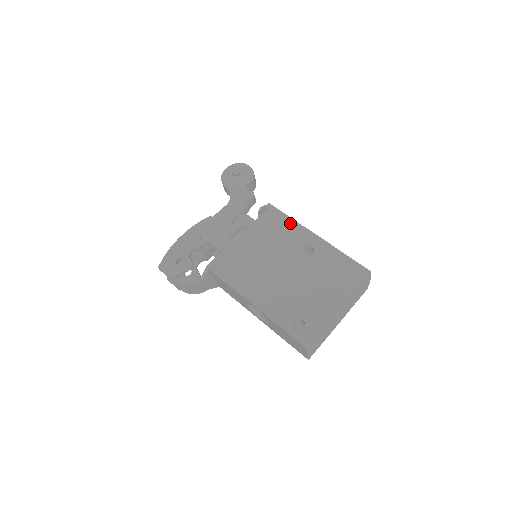
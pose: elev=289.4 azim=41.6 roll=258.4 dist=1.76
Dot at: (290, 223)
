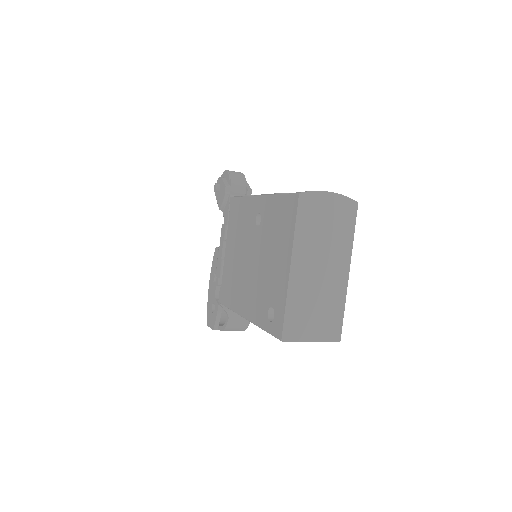
Dot at: (243, 203)
